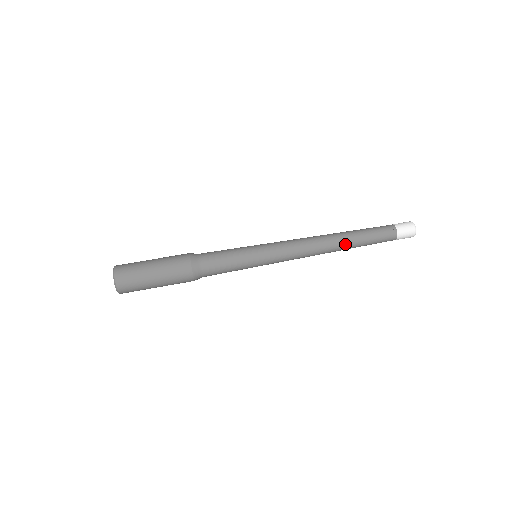
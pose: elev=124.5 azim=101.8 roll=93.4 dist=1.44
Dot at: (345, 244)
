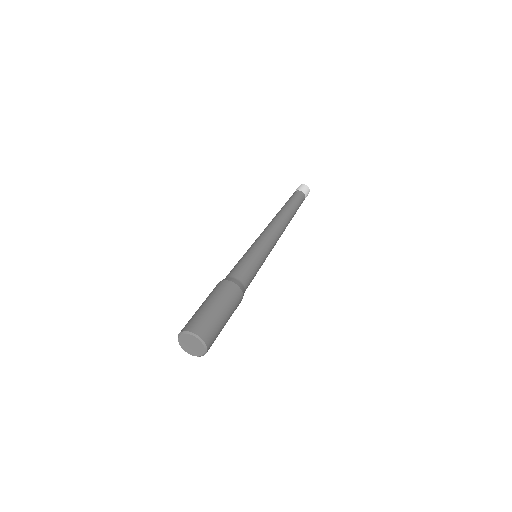
Dot at: (290, 214)
